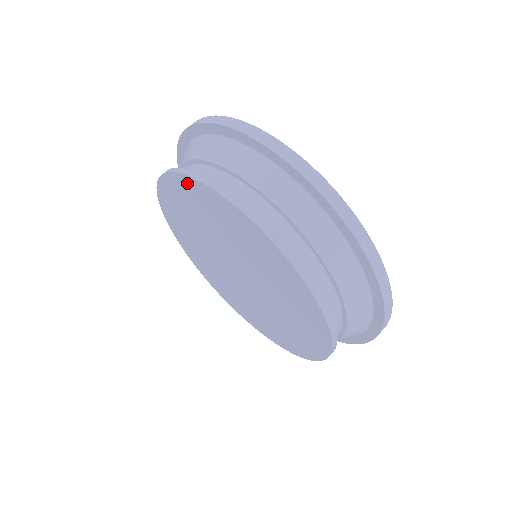
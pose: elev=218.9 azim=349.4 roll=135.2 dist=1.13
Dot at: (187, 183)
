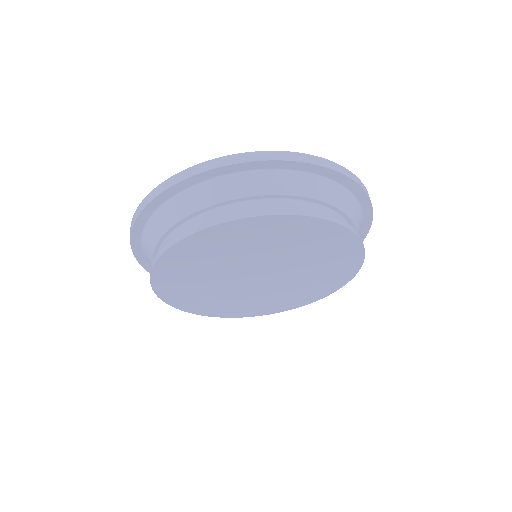
Dot at: (176, 252)
